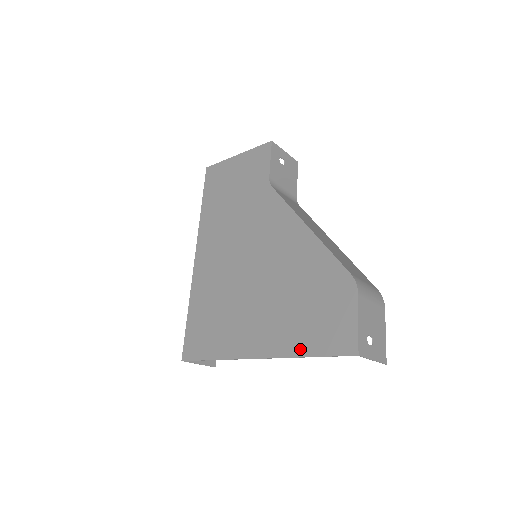
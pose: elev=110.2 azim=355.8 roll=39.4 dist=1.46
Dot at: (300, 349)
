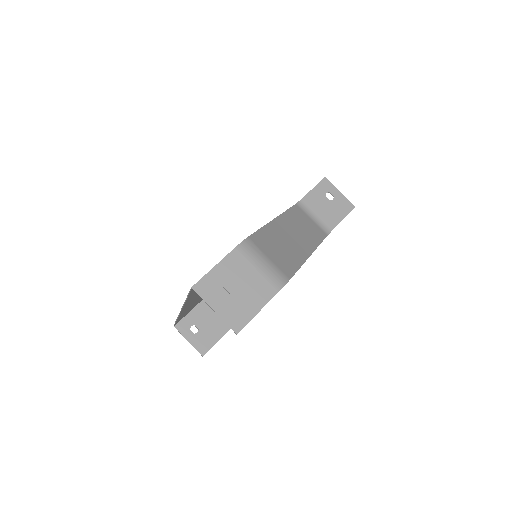
Dot at: occluded
